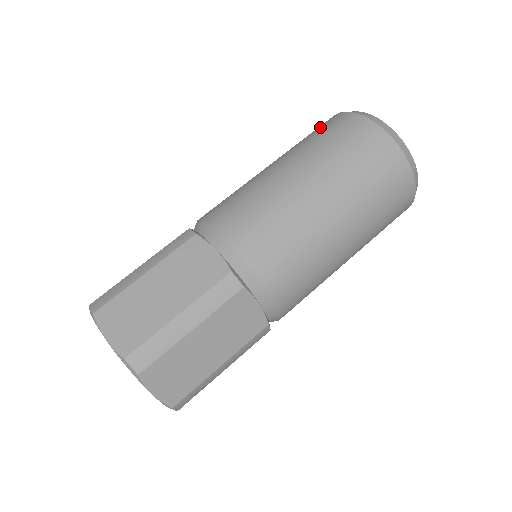
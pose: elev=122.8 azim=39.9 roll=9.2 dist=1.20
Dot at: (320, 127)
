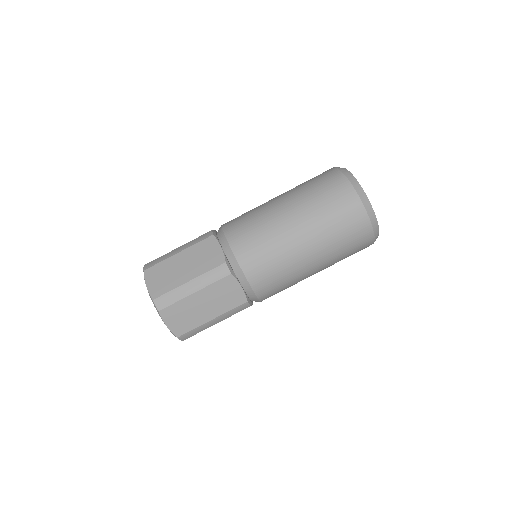
Dot at: (317, 176)
